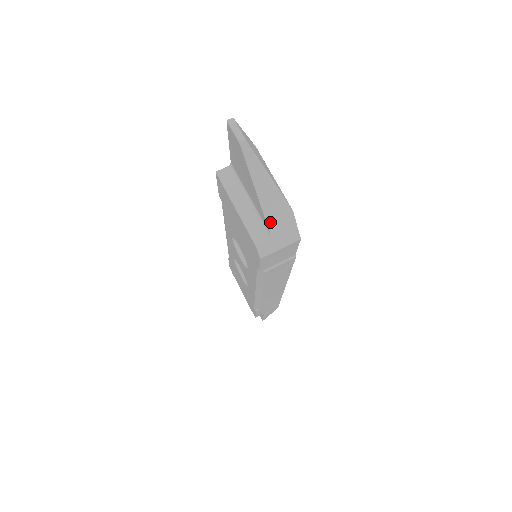
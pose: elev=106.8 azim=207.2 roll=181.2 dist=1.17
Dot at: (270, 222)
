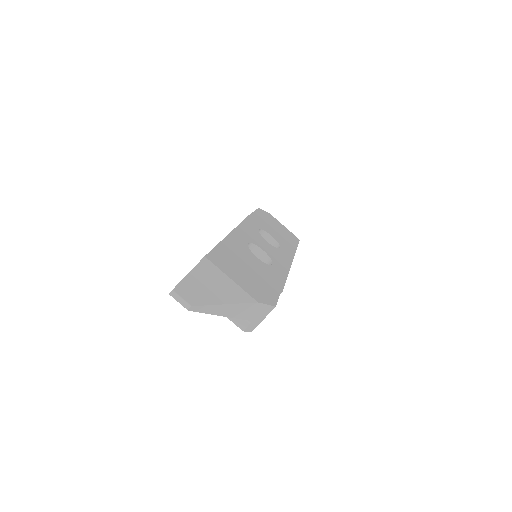
Dot at: (244, 317)
